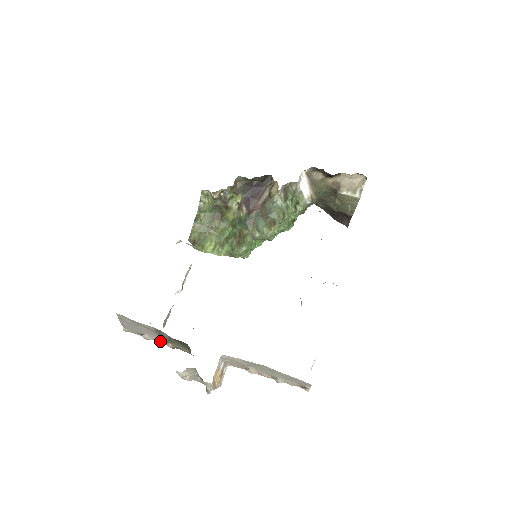
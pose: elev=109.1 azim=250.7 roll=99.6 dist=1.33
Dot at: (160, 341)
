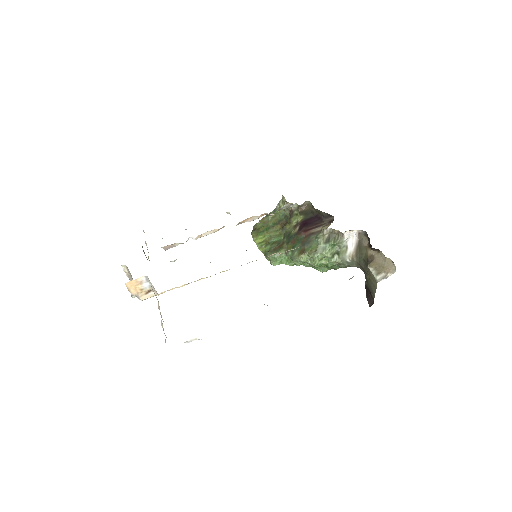
Dot at: occluded
